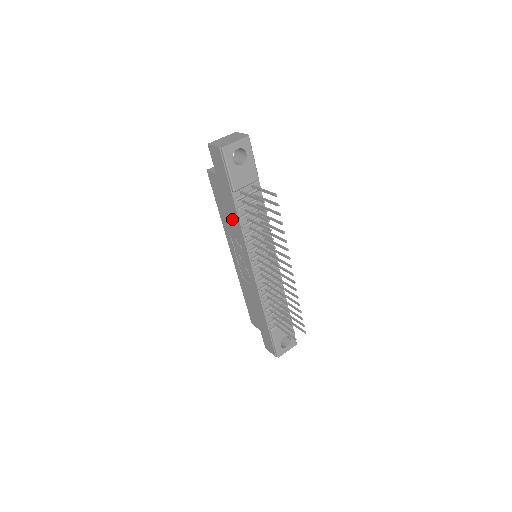
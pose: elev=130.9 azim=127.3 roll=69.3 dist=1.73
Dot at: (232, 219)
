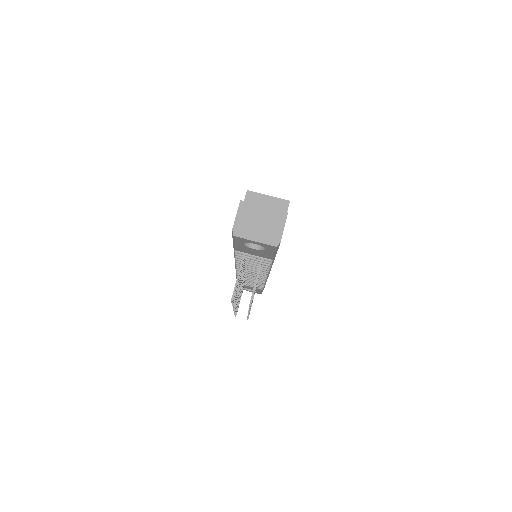
Dot at: occluded
